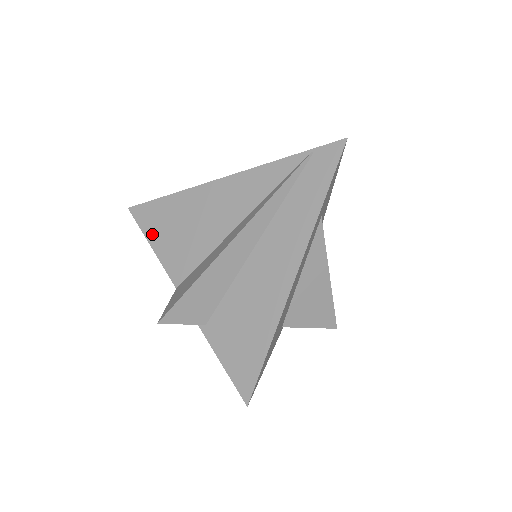
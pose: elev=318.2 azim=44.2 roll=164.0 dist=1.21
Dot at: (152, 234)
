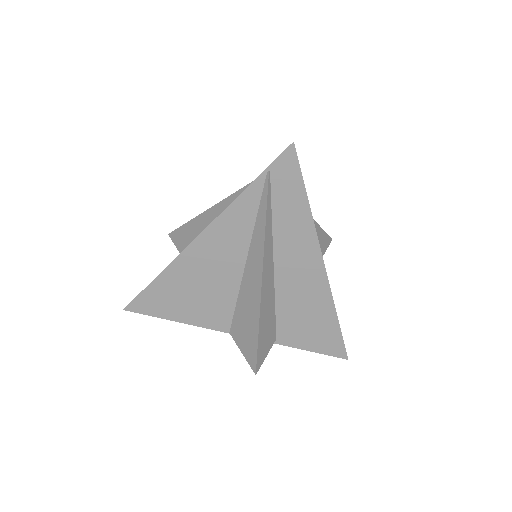
Dot at: (169, 314)
